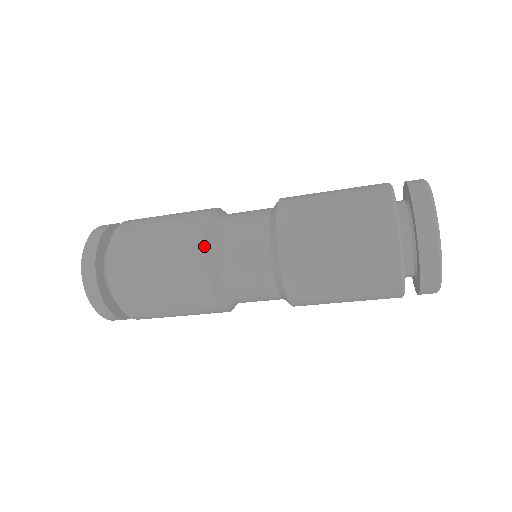
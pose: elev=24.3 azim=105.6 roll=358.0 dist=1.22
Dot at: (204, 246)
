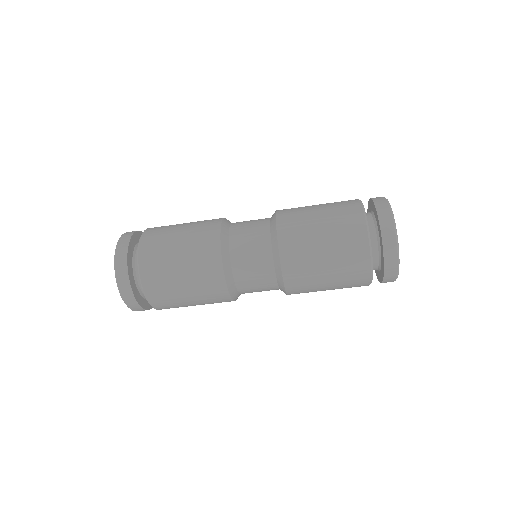
Dot at: (221, 258)
